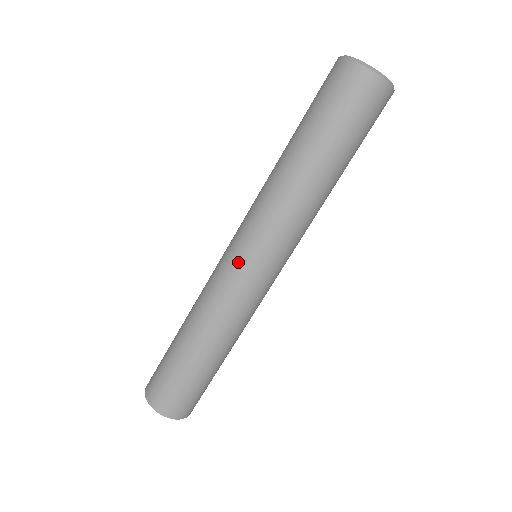
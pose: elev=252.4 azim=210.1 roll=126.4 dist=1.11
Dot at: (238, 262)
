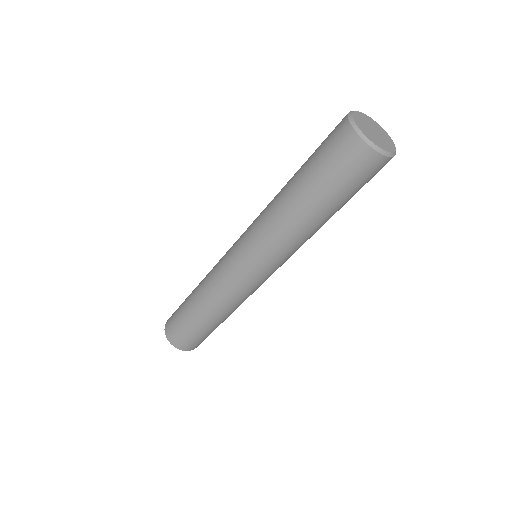
Dot at: (239, 267)
